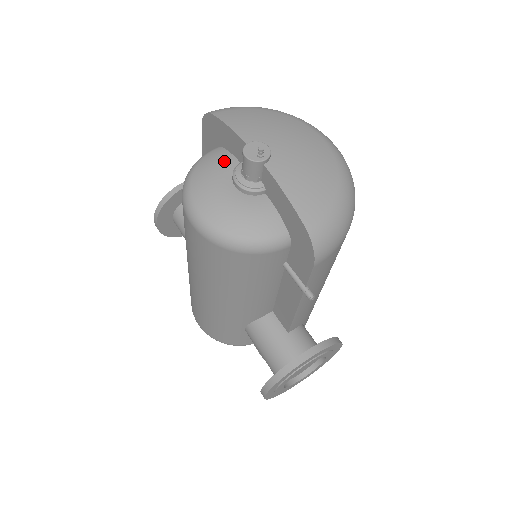
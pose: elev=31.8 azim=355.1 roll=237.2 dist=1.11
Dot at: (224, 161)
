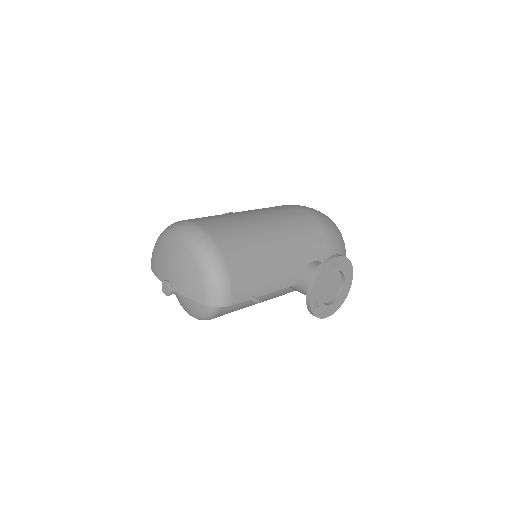
Dot at: occluded
